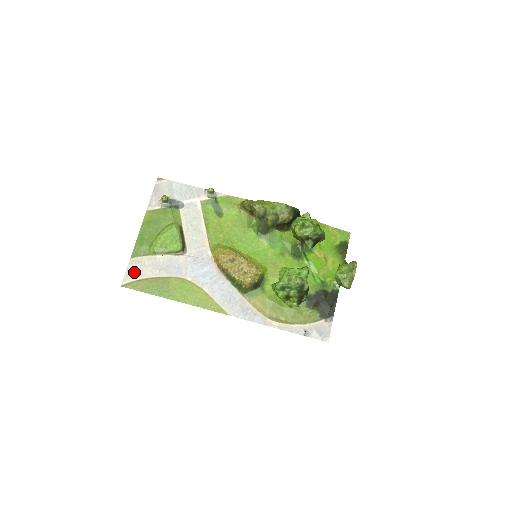
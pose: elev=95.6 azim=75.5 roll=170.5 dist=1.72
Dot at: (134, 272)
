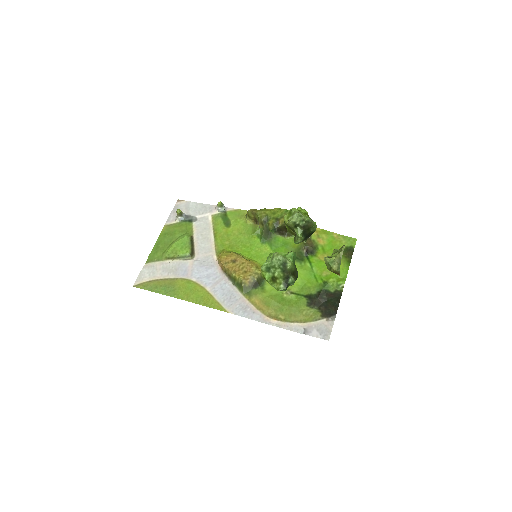
Dot at: (146, 274)
